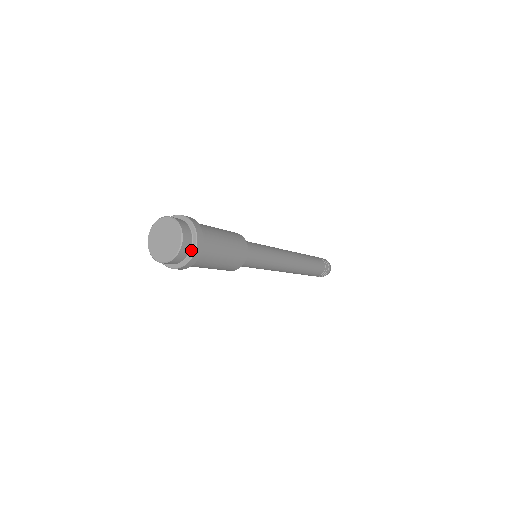
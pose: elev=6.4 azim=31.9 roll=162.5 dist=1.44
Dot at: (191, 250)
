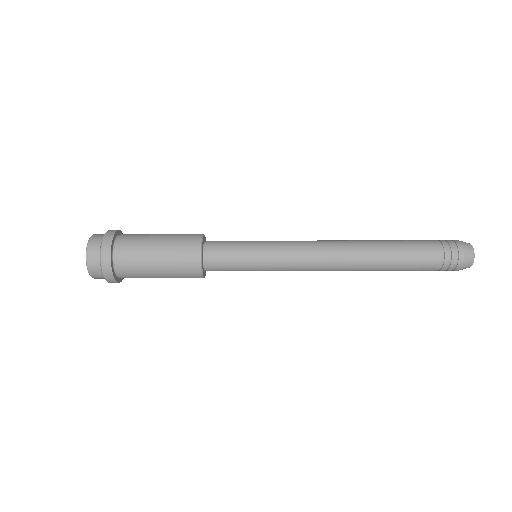
Dot at: (102, 247)
